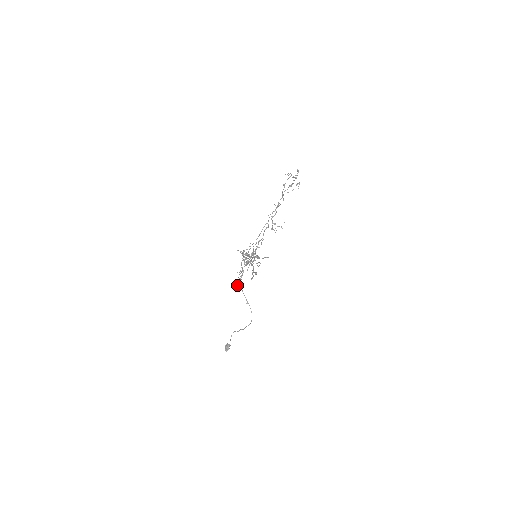
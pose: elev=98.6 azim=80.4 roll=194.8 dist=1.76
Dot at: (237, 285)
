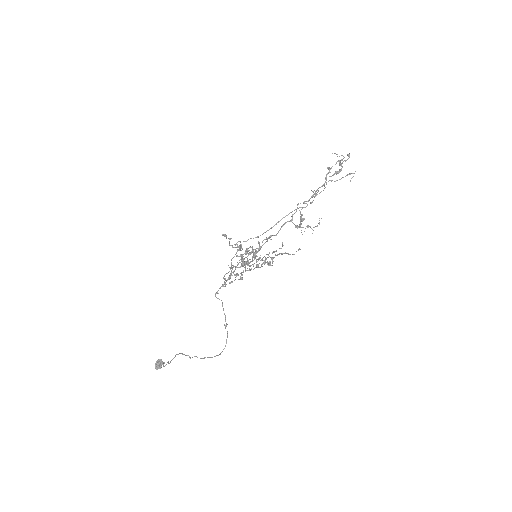
Dot at: occluded
